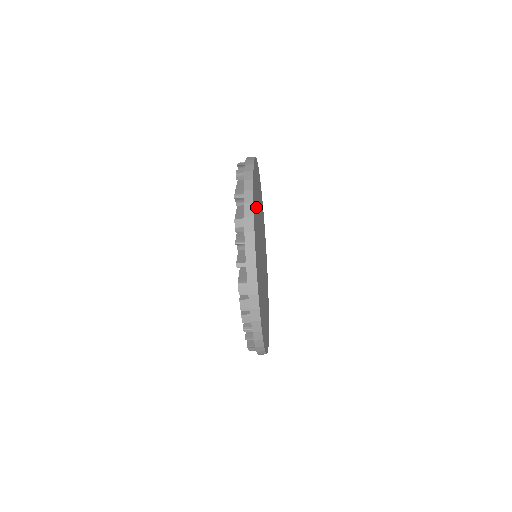
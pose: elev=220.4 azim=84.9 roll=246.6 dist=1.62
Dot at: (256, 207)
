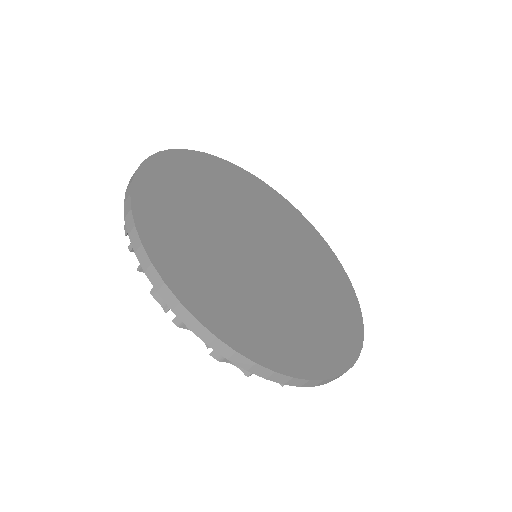
Dot at: (219, 180)
